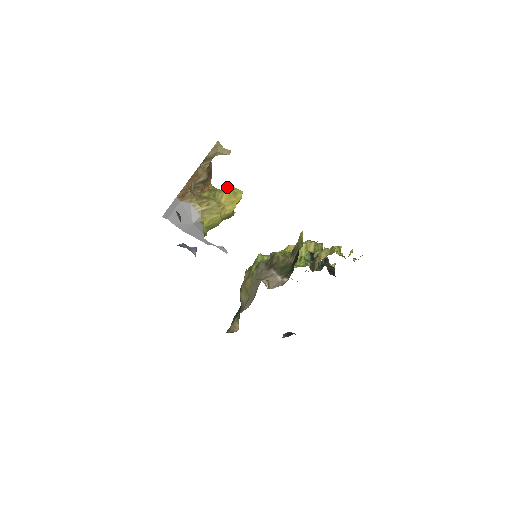
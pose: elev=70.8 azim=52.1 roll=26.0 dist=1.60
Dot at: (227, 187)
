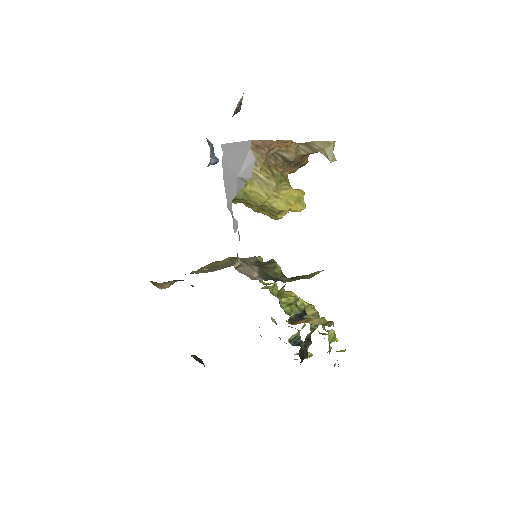
Dot at: (298, 189)
